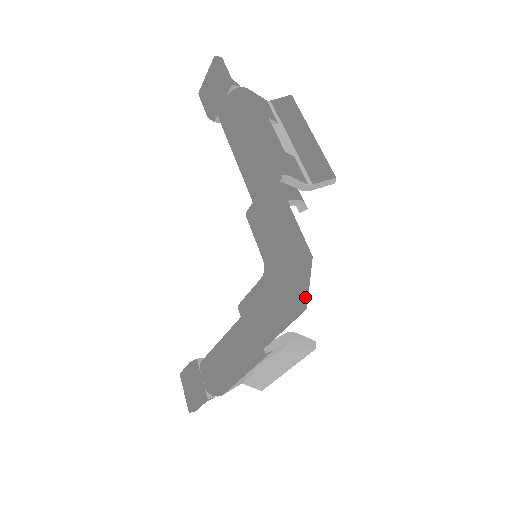
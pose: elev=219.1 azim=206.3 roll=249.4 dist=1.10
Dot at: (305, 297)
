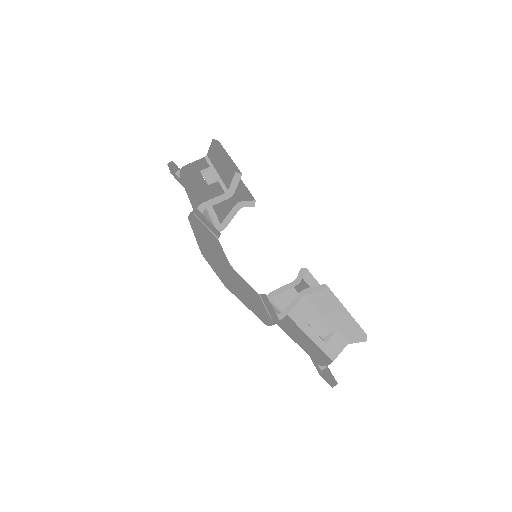
Dot at: (224, 275)
